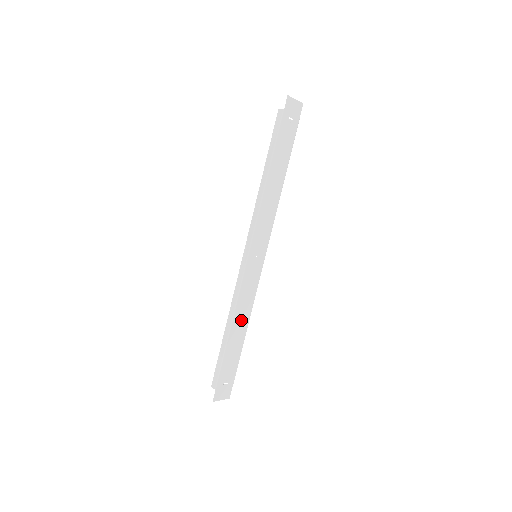
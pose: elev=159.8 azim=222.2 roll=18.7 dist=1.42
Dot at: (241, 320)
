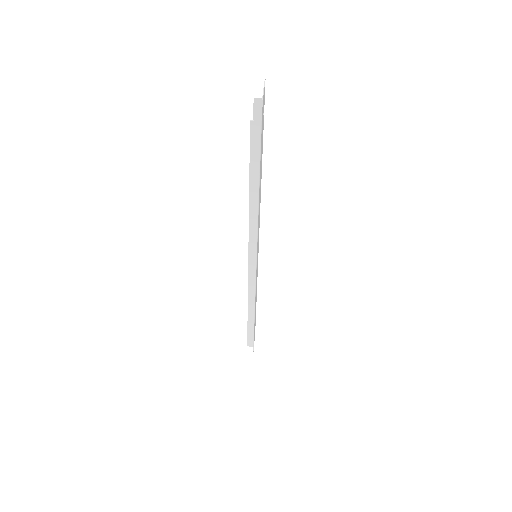
Dot at: occluded
